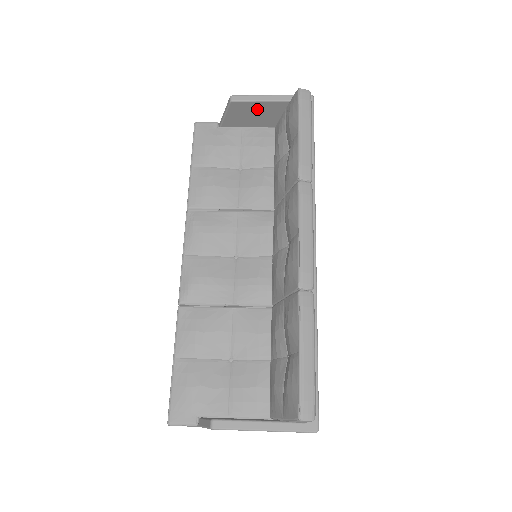
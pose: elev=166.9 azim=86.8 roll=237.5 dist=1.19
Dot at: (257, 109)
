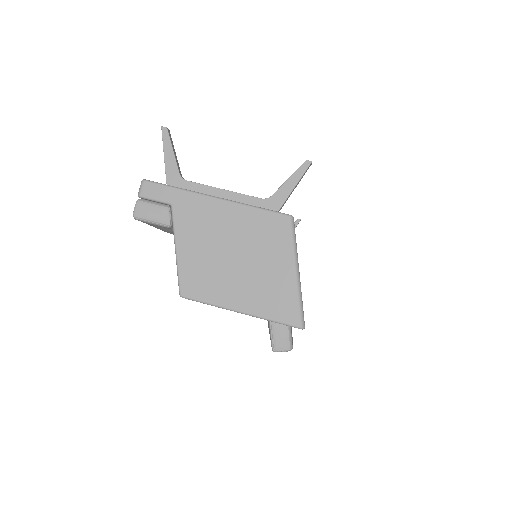
Dot at: occluded
